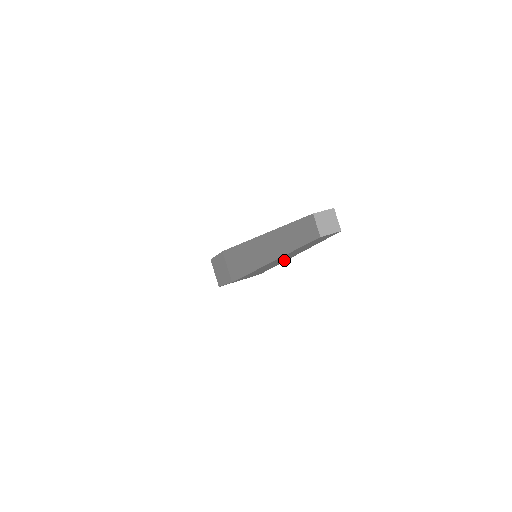
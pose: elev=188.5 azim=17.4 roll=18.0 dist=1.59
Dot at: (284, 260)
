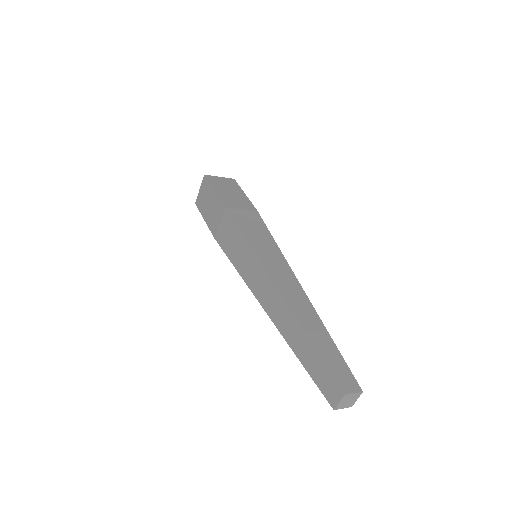
Dot at: occluded
